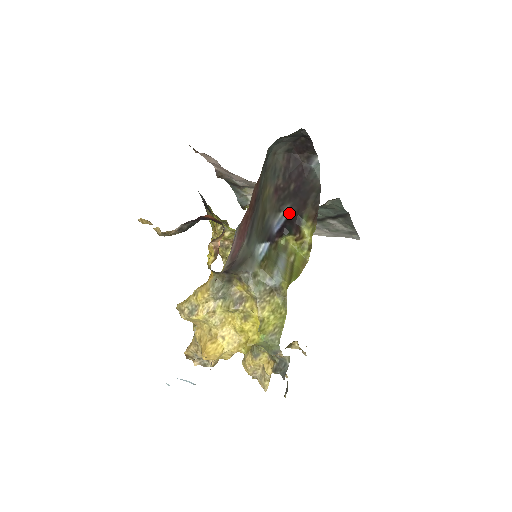
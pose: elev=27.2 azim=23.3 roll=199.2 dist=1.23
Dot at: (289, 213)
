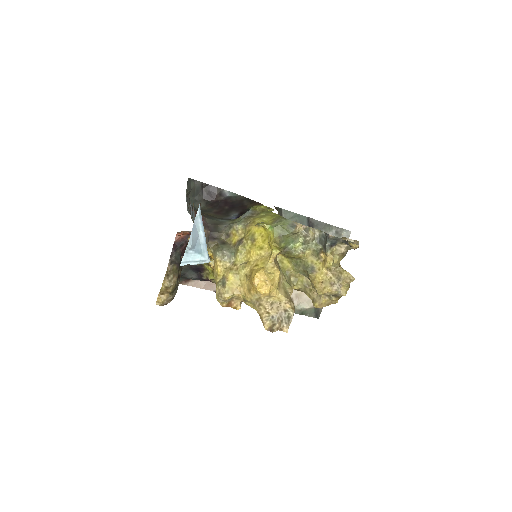
Dot at: (237, 213)
